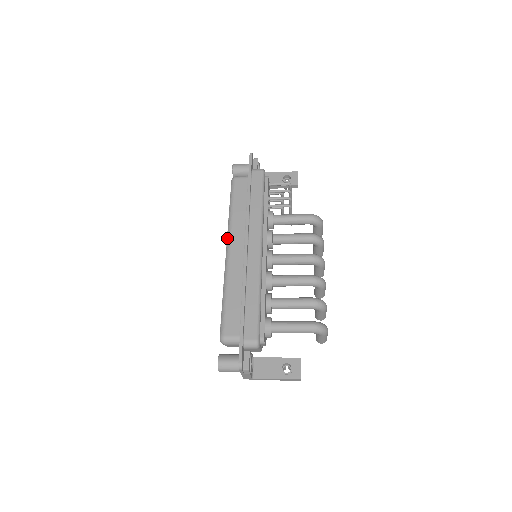
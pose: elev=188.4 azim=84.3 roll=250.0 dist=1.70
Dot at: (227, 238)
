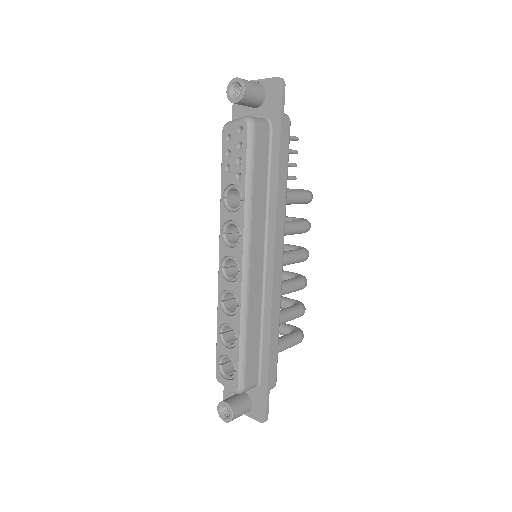
Dot at: (244, 243)
